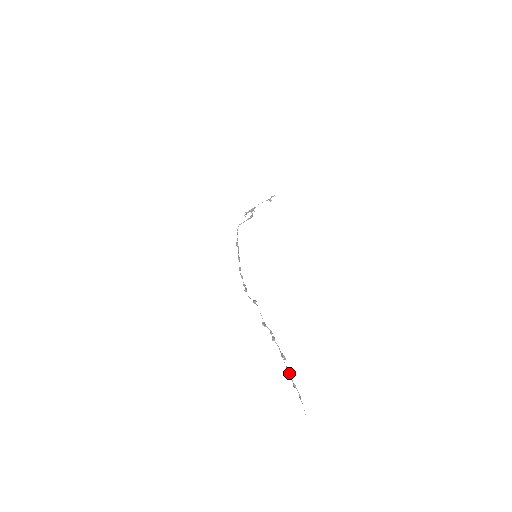
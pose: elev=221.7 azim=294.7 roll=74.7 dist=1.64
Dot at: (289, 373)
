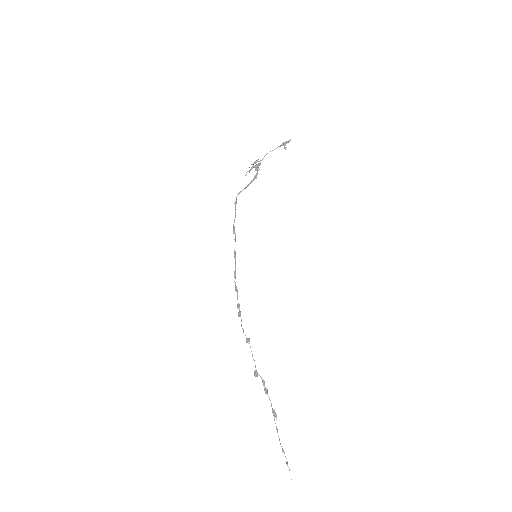
Dot at: occluded
